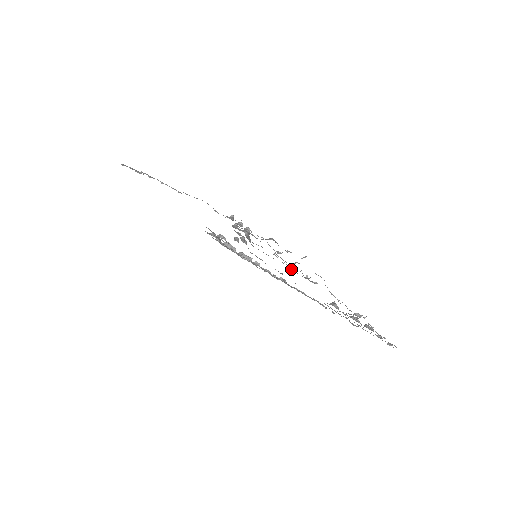
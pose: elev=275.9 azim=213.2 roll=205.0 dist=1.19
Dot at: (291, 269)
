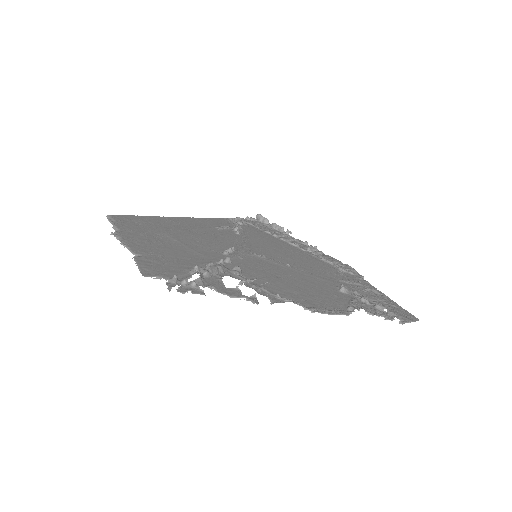
Dot at: (263, 289)
